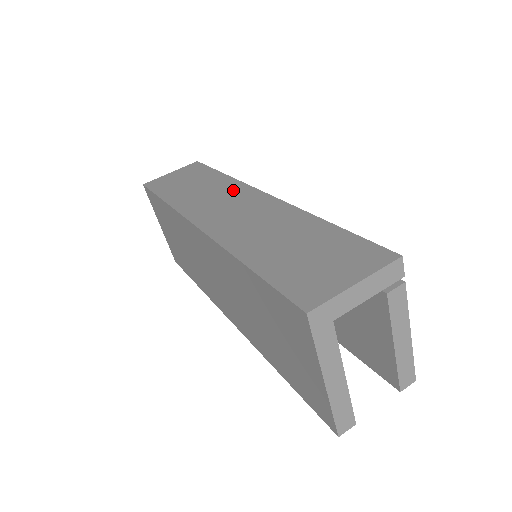
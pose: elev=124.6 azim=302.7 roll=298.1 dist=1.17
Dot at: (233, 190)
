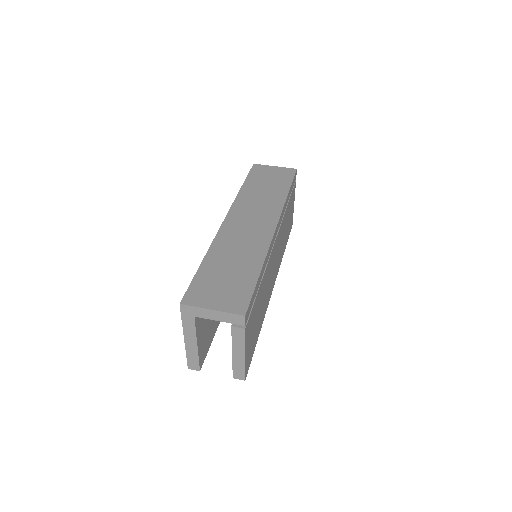
Dot at: (271, 210)
